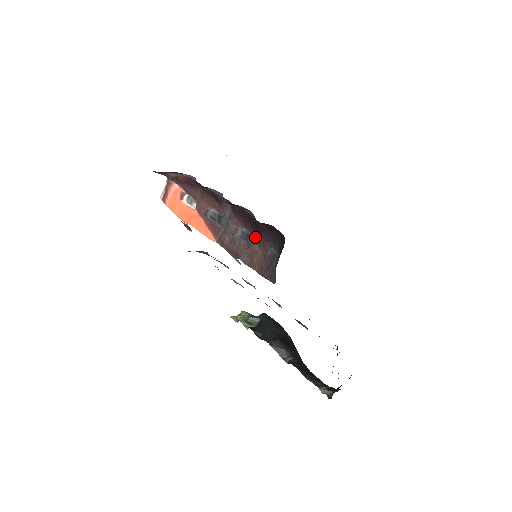
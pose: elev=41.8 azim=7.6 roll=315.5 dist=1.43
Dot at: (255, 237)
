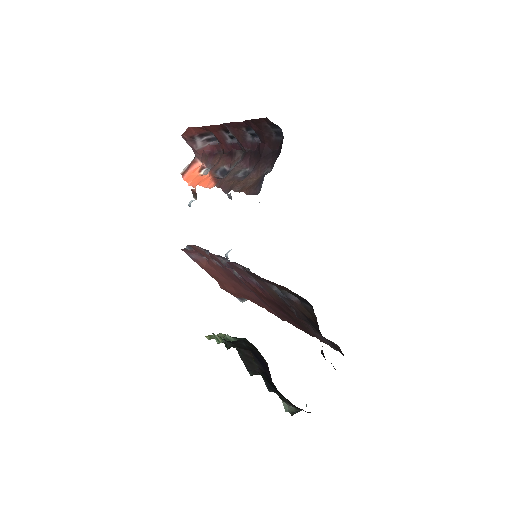
Dot at: (255, 166)
